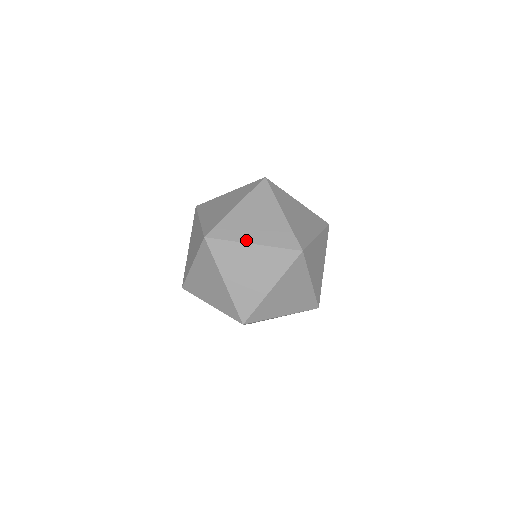
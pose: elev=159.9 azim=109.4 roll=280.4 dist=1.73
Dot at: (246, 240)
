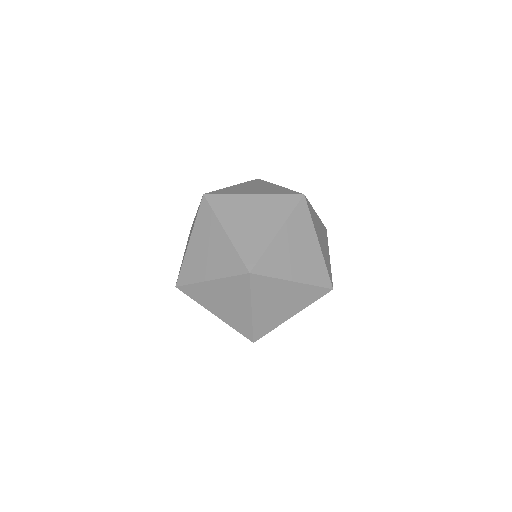
Dot at: (209, 309)
